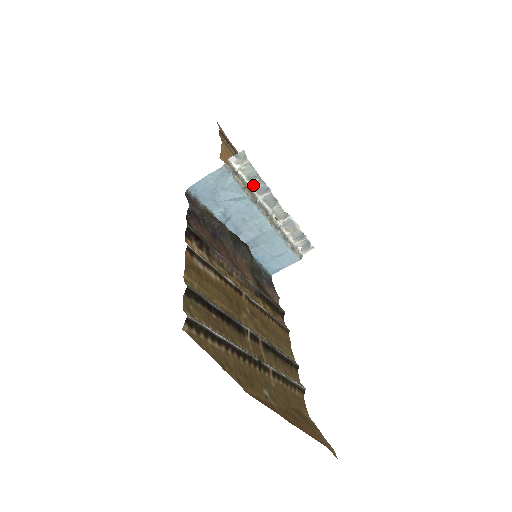
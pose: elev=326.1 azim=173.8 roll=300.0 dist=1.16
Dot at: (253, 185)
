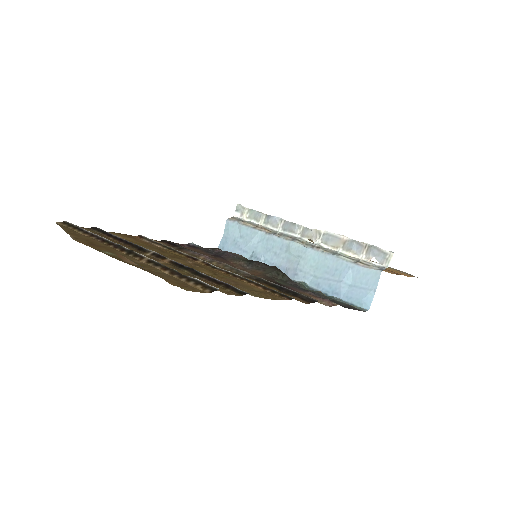
Dot at: (265, 223)
